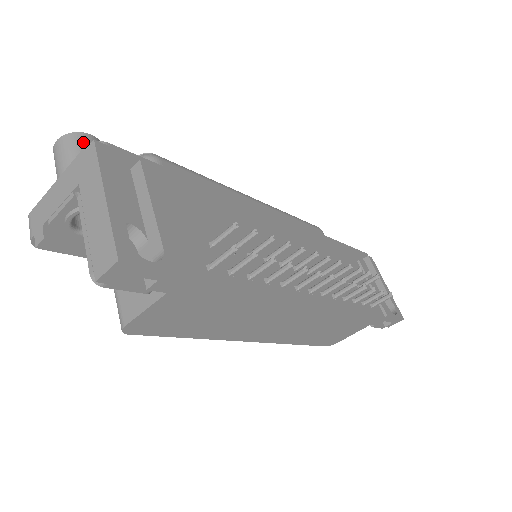
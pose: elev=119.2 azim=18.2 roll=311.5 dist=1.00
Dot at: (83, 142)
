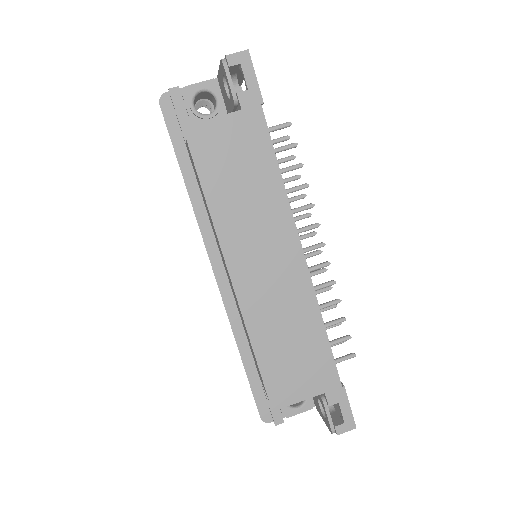
Dot at: occluded
